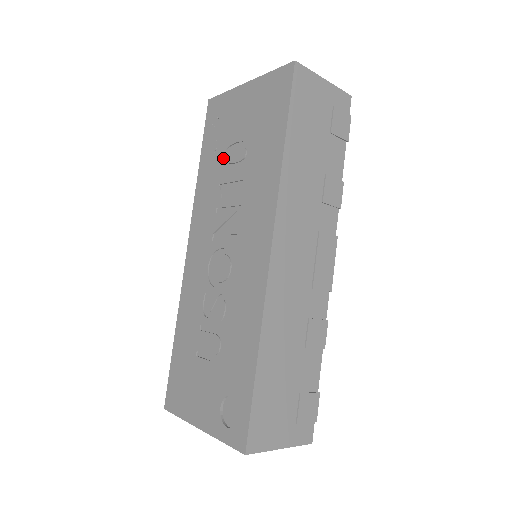
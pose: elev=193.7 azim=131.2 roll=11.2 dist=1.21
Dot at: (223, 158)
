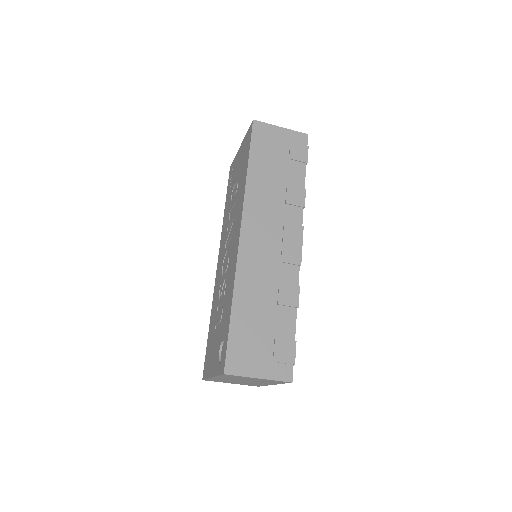
Dot at: (231, 196)
